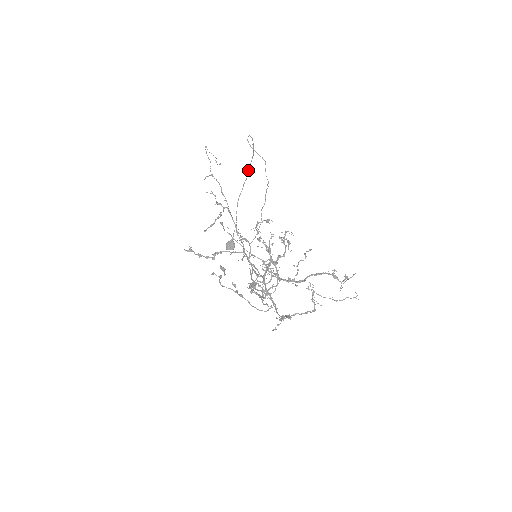
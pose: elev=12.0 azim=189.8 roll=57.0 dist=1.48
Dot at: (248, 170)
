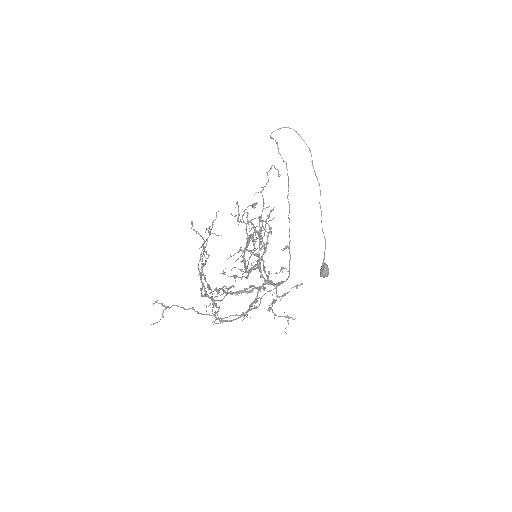
Dot at: occluded
